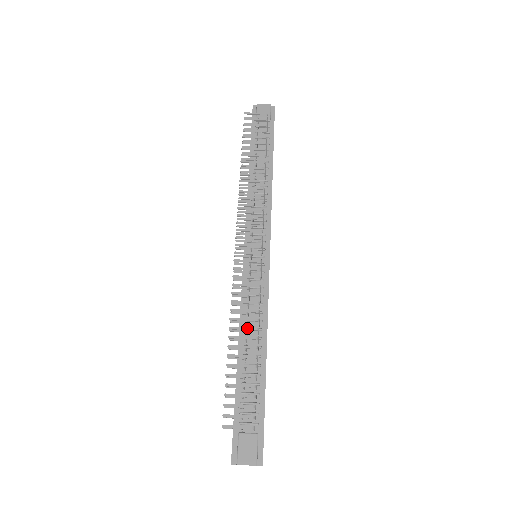
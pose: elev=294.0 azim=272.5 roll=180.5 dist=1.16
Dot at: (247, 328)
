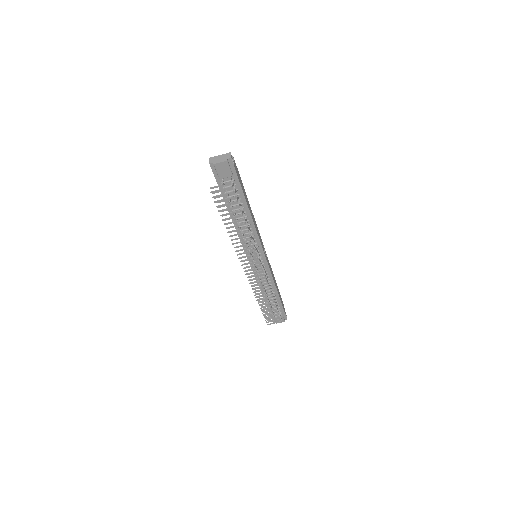
Dot at: occluded
